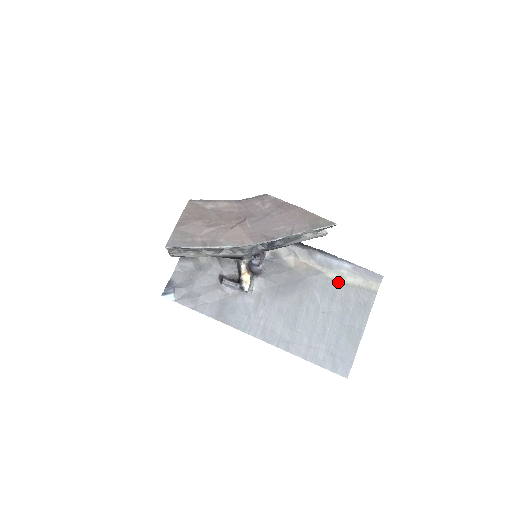
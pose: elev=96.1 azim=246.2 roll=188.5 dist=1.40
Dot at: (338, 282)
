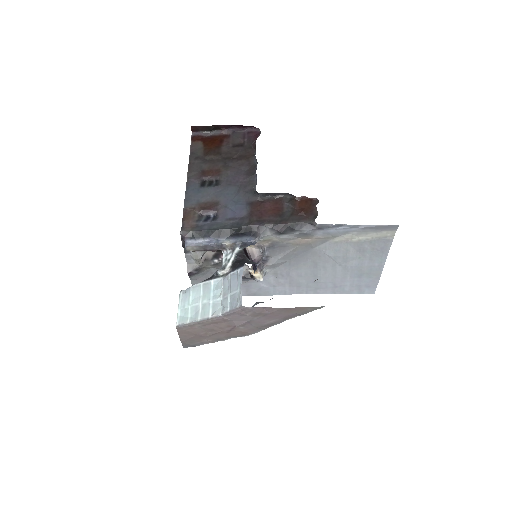
Dot at: (349, 242)
